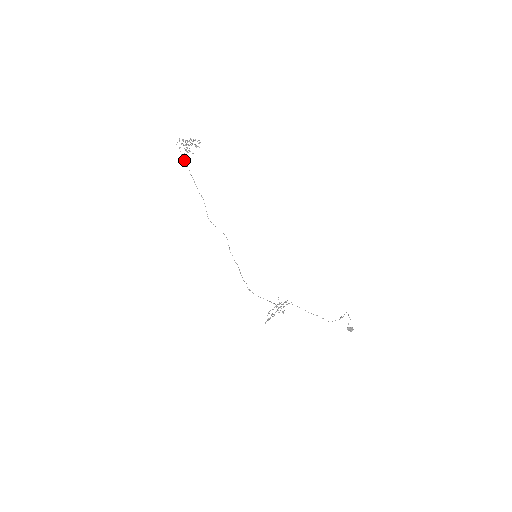
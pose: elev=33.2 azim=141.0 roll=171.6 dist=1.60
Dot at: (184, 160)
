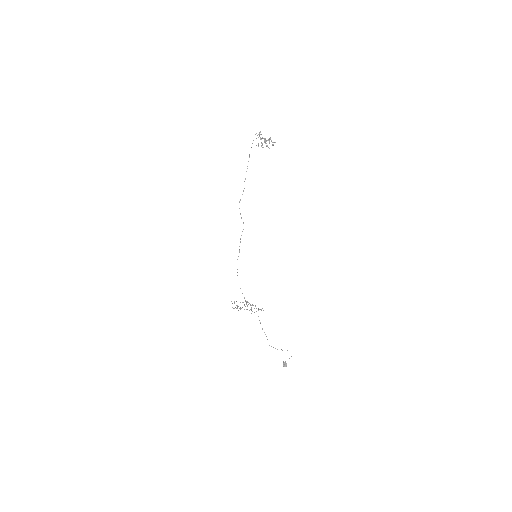
Dot at: occluded
